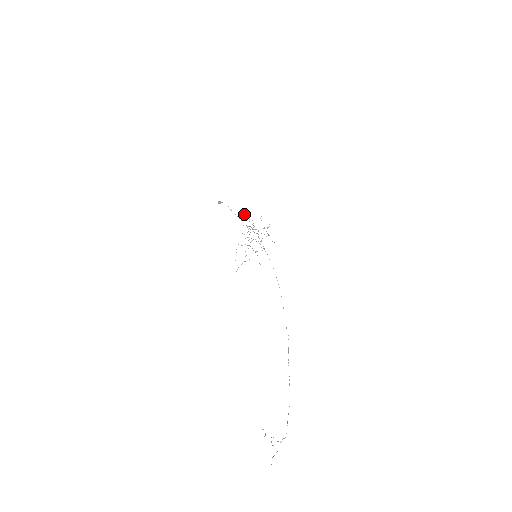
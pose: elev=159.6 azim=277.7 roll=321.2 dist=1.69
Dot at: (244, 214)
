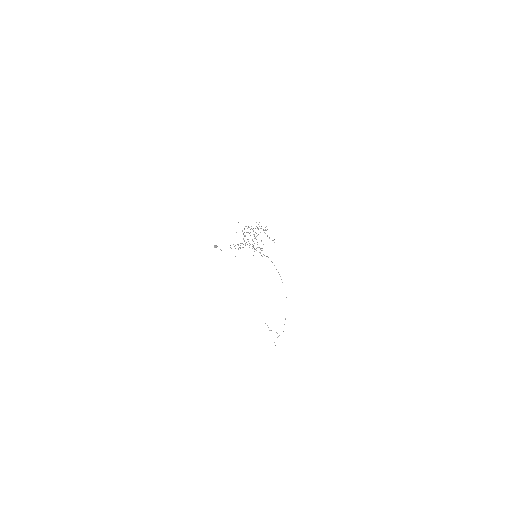
Dot at: occluded
